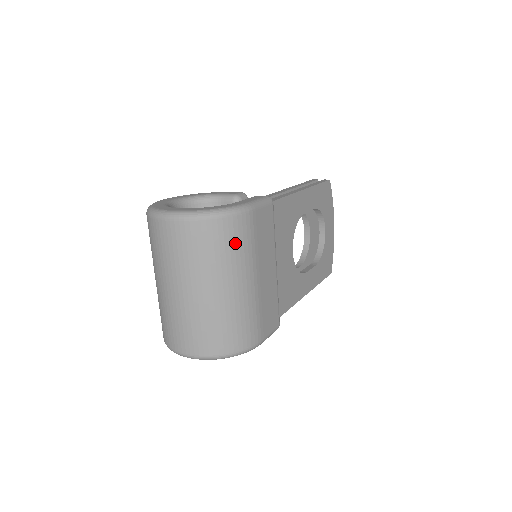
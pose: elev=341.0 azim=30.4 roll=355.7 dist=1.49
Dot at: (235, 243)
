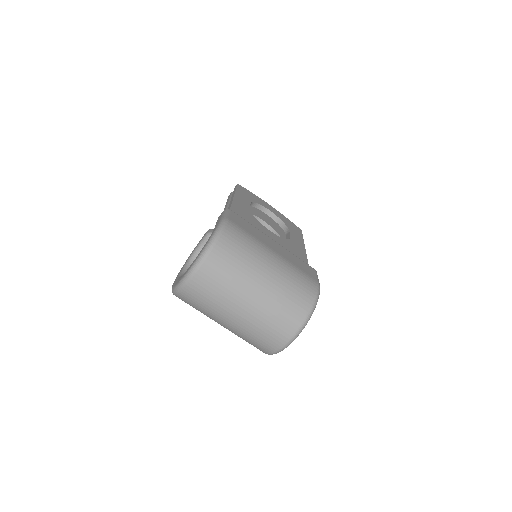
Dot at: (241, 244)
